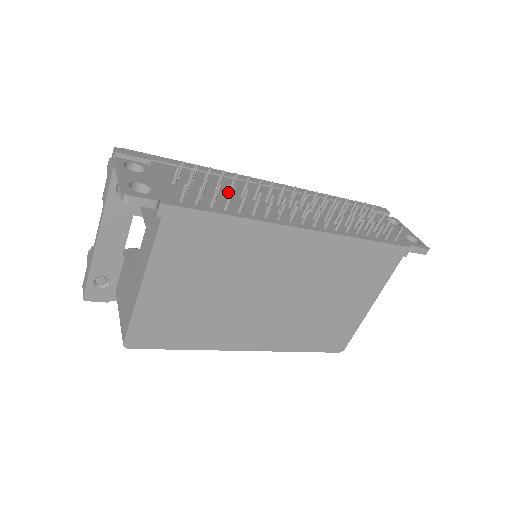
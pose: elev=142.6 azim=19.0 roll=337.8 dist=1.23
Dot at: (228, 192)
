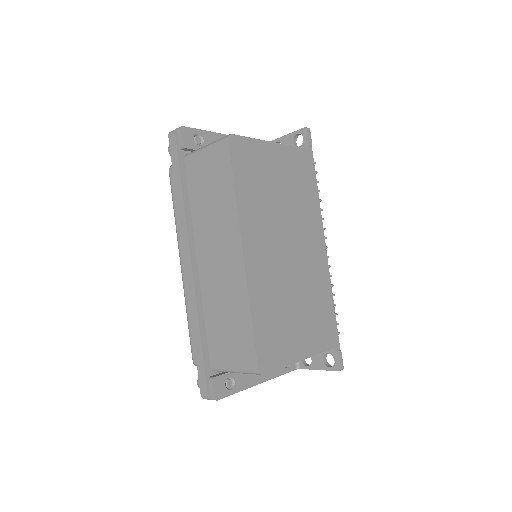
Dot at: occluded
